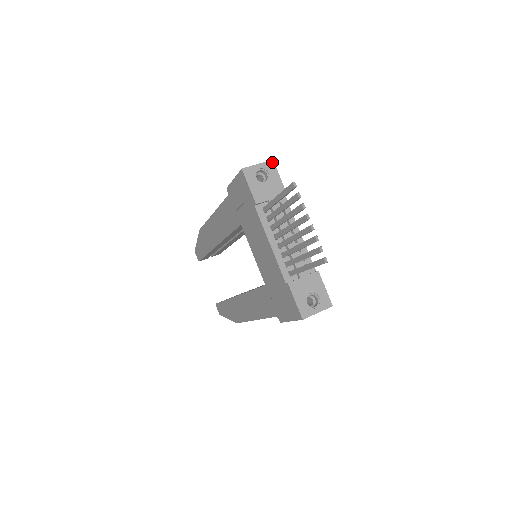
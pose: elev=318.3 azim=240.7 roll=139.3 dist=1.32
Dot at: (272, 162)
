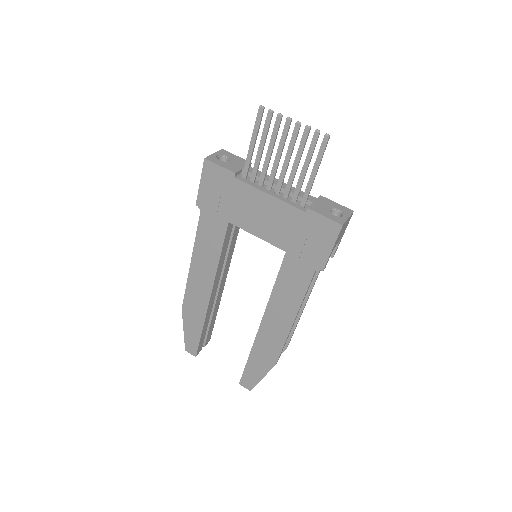
Dot at: (223, 150)
